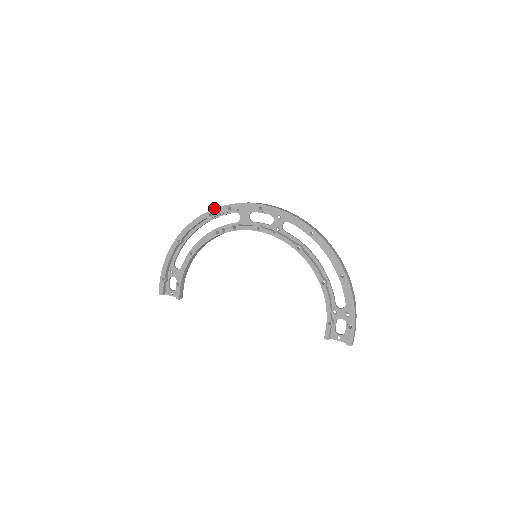
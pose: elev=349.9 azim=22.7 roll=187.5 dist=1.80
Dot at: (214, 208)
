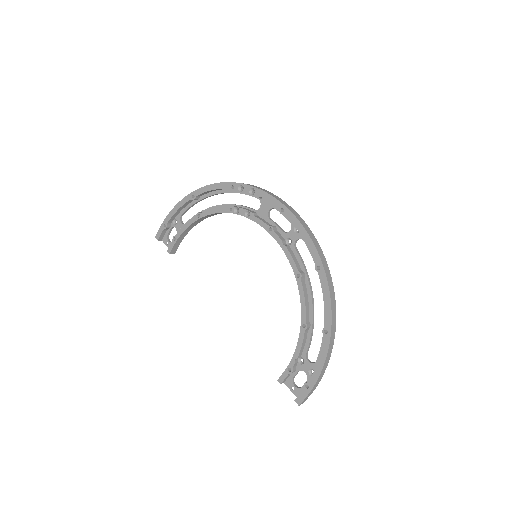
Dot at: occluded
